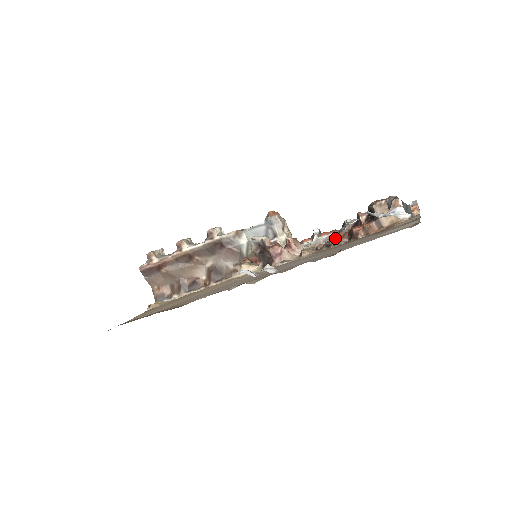
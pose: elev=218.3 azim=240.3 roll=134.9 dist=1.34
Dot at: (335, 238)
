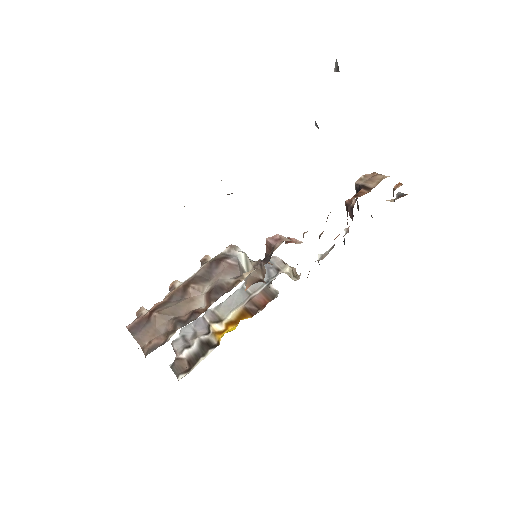
Dot at: occluded
